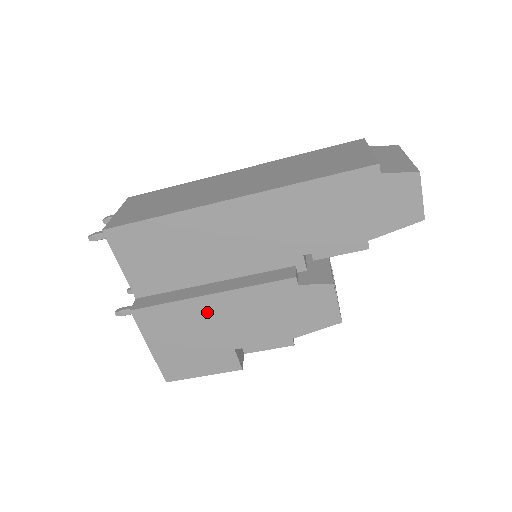
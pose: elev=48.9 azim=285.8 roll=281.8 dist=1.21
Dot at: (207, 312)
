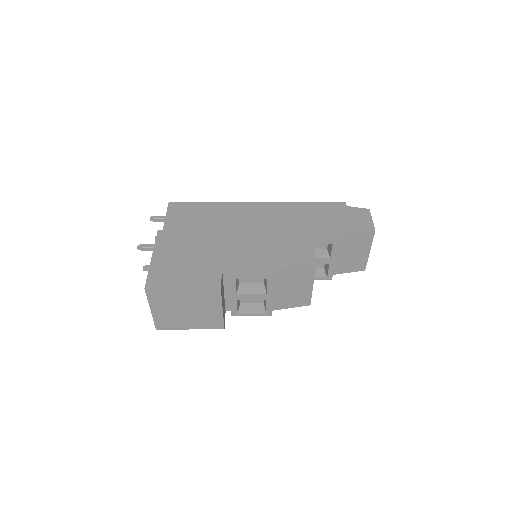
Dot at: (214, 240)
